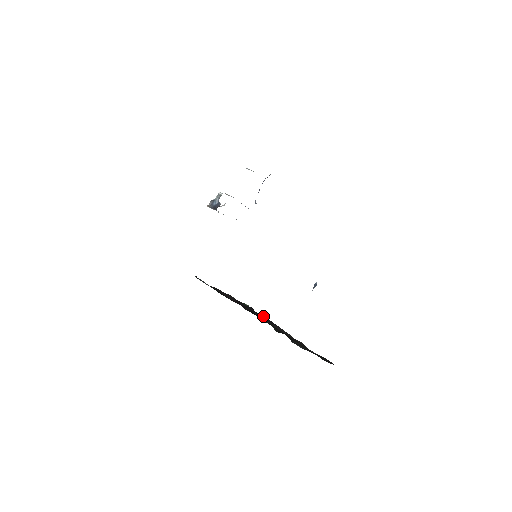
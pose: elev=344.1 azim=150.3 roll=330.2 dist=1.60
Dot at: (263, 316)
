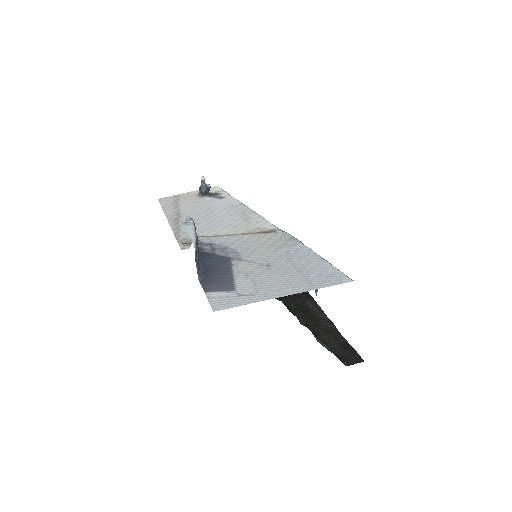
Dot at: occluded
